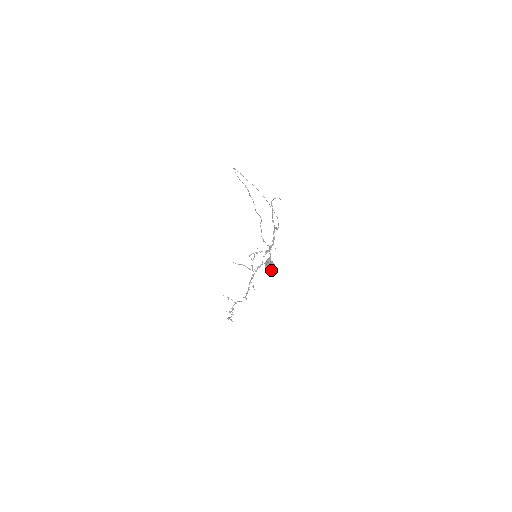
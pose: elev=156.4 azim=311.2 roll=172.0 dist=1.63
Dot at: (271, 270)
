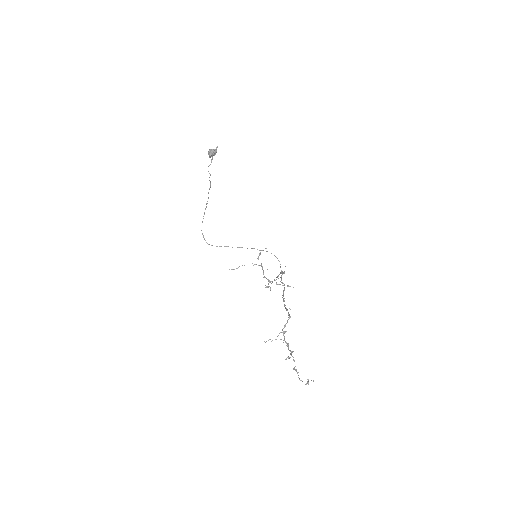
Dot at: (213, 150)
